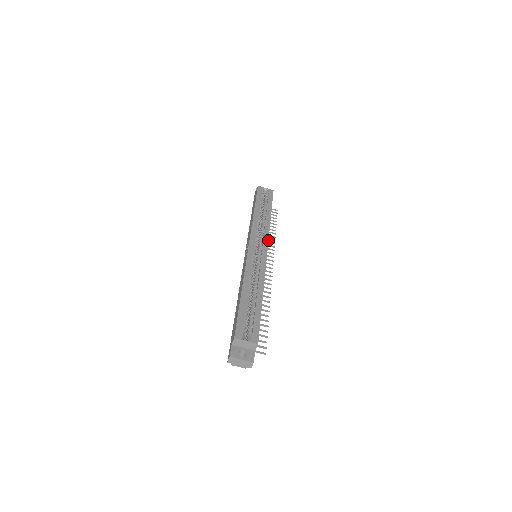
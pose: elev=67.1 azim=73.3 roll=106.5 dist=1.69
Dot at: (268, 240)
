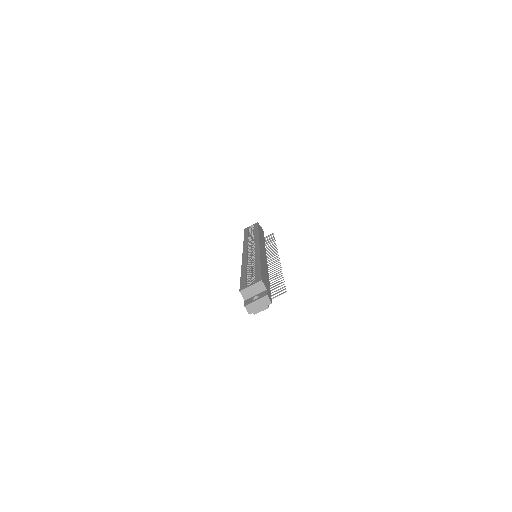
Dot at: (259, 240)
